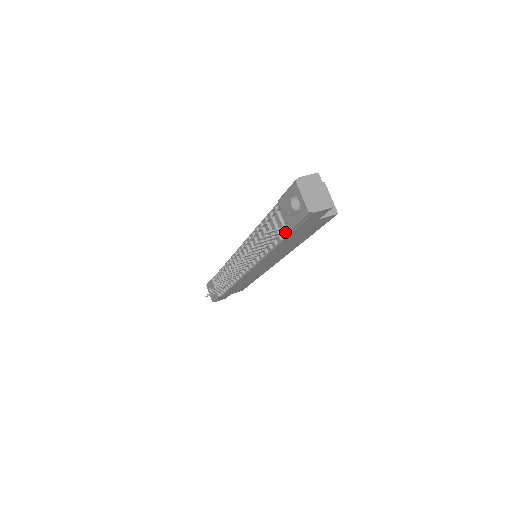
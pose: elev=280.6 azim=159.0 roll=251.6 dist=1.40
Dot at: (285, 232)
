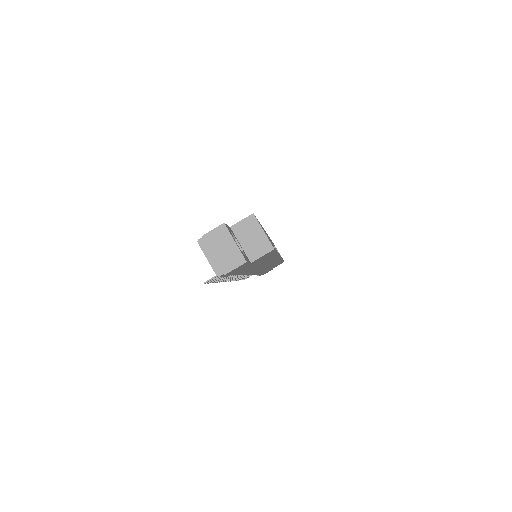
Dot at: occluded
